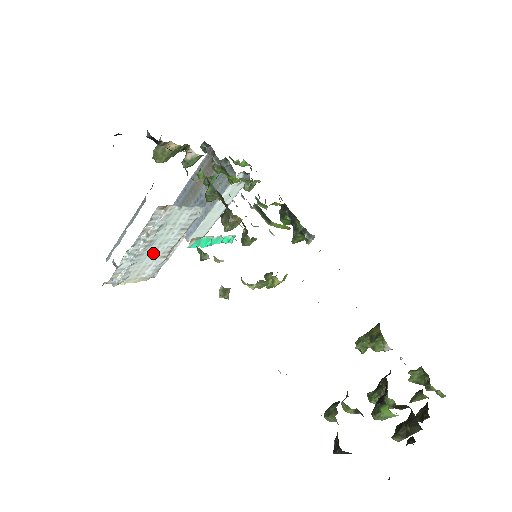
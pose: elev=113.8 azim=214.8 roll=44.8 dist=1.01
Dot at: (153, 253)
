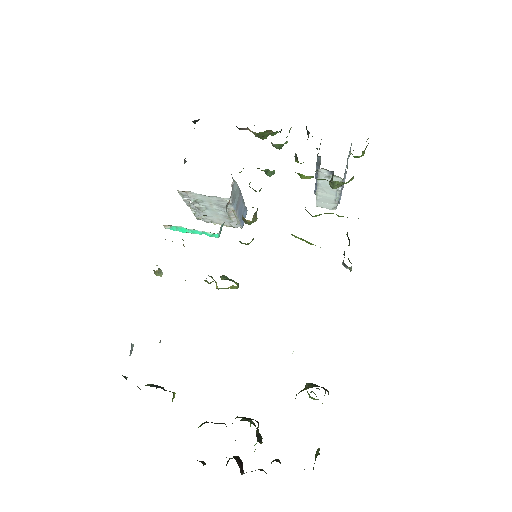
Dot at: (216, 214)
